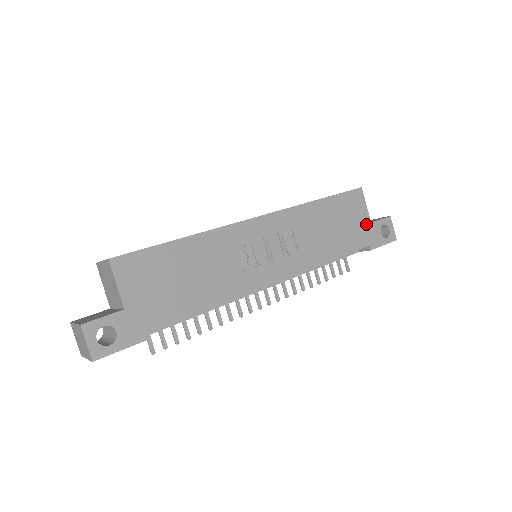
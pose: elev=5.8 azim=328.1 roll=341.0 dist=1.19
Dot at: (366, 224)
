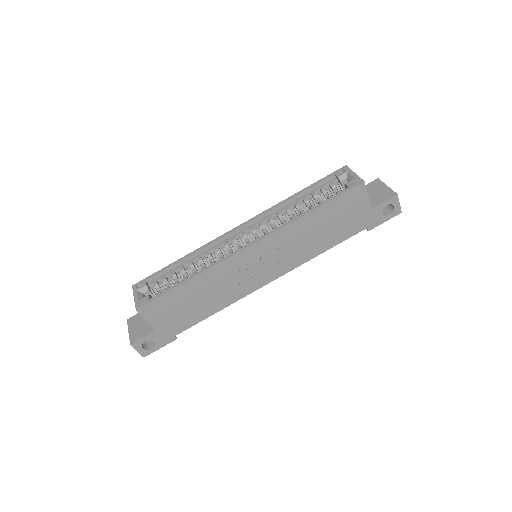
Dot at: (366, 212)
